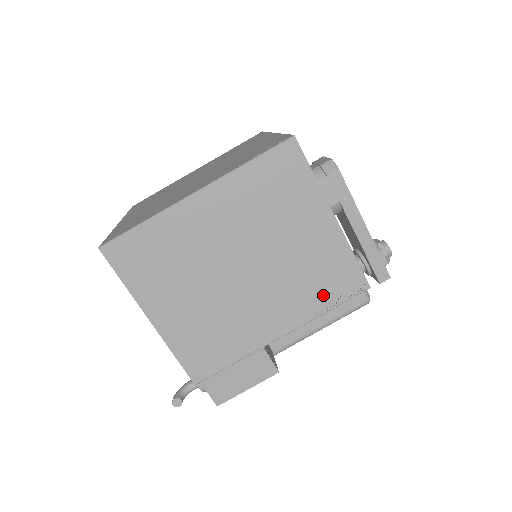
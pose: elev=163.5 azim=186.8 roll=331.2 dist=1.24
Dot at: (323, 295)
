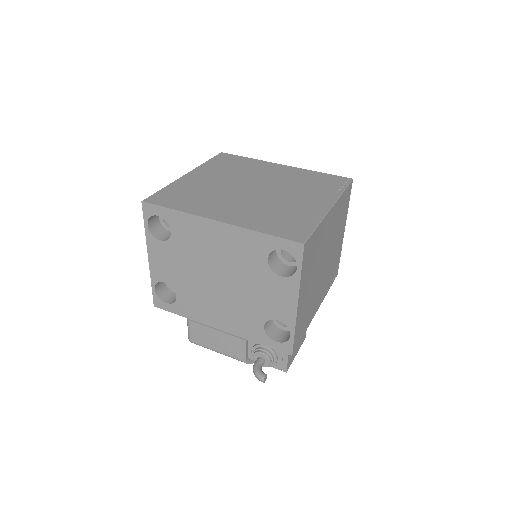
Dot at: (331, 280)
